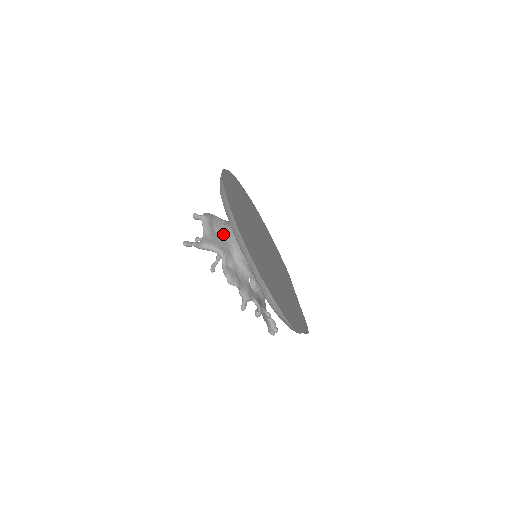
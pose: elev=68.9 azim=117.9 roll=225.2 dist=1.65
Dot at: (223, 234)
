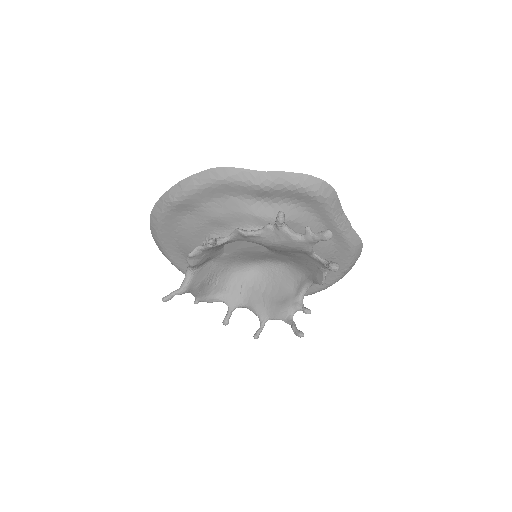
Dot at: occluded
